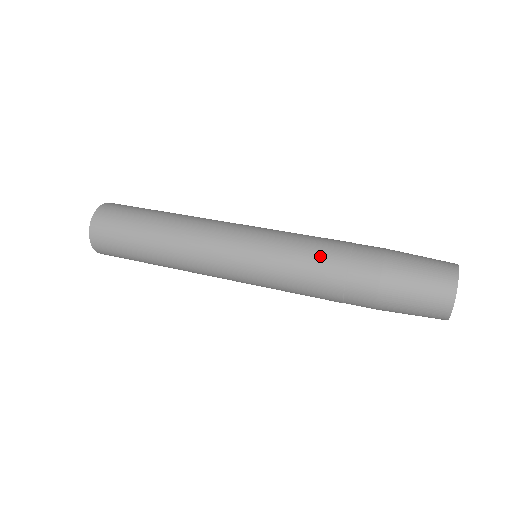
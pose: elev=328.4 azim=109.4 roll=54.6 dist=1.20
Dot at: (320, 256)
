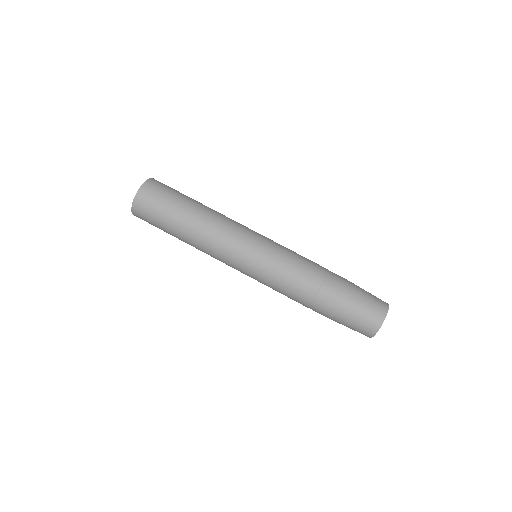
Dot at: (300, 281)
